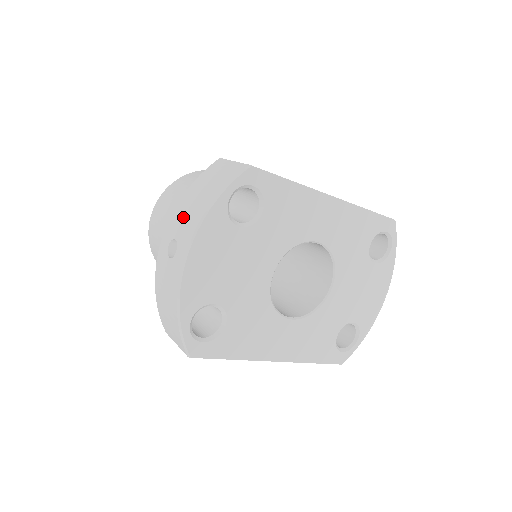
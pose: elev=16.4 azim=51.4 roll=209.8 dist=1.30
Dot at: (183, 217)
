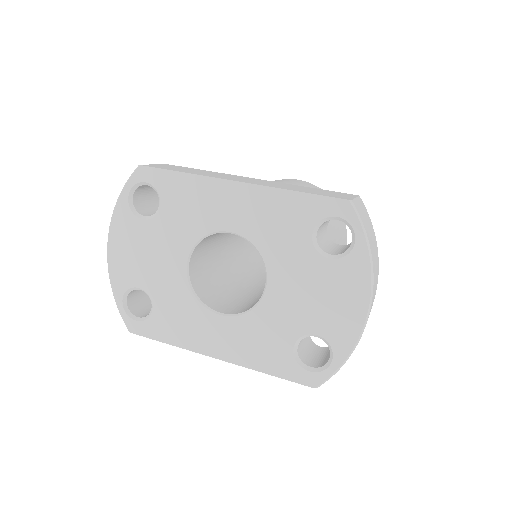
Dot at: occluded
